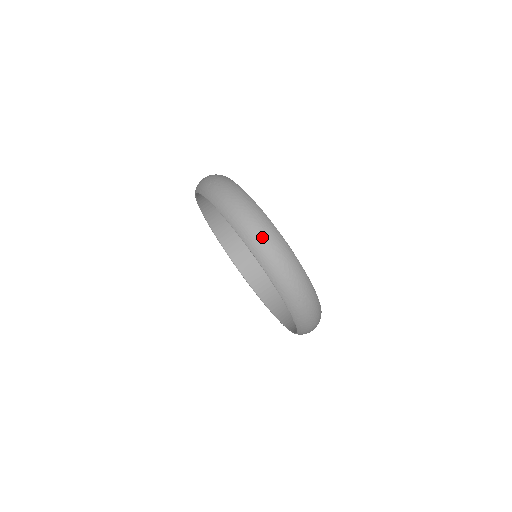
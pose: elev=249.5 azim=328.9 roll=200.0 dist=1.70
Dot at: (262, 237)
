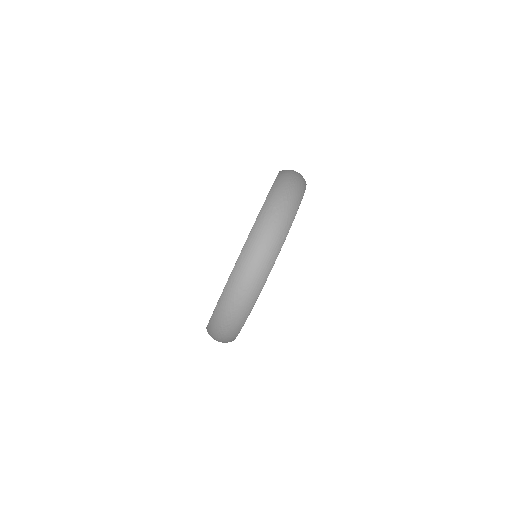
Dot at: (239, 296)
